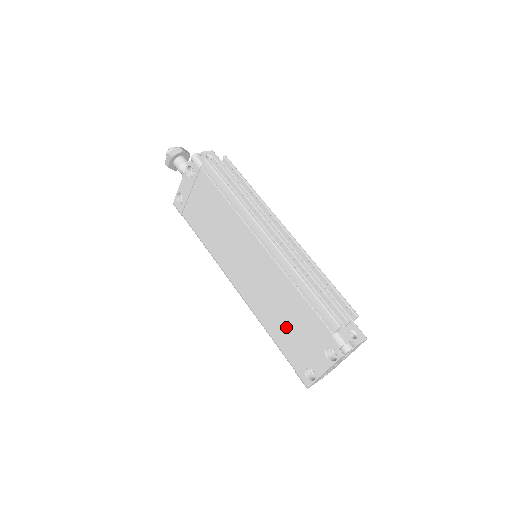
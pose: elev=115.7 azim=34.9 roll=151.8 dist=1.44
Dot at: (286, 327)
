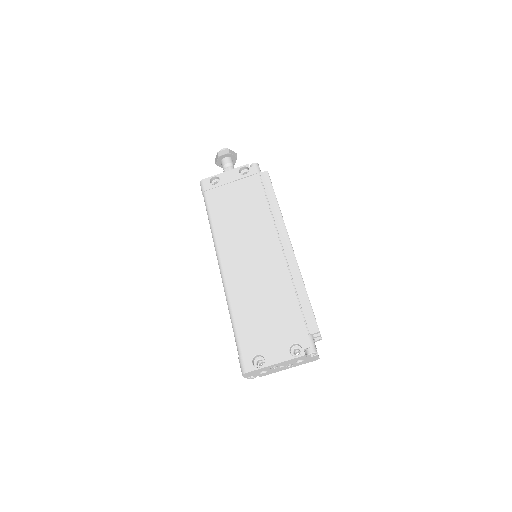
Dot at: (259, 315)
